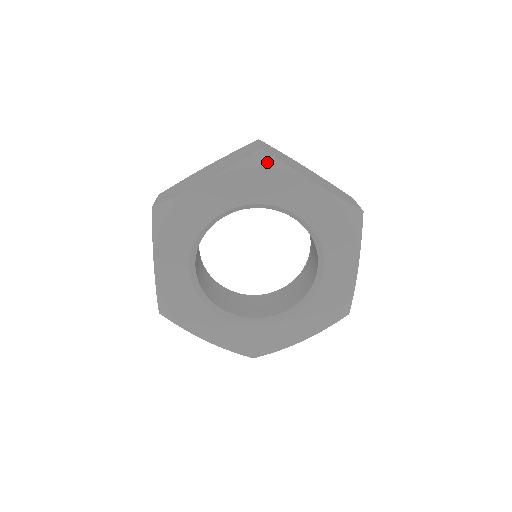
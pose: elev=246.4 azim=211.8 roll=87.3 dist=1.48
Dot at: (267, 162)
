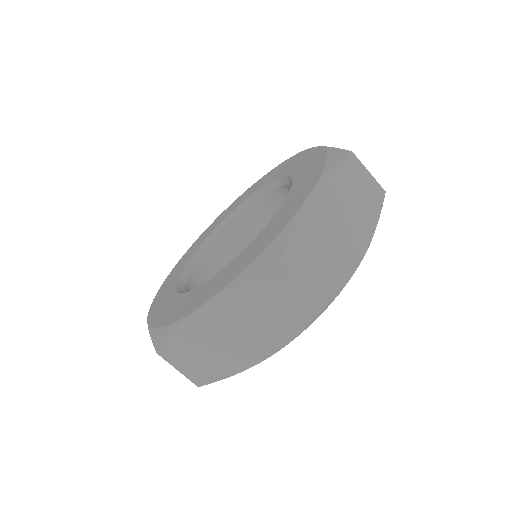
Dot at: occluded
